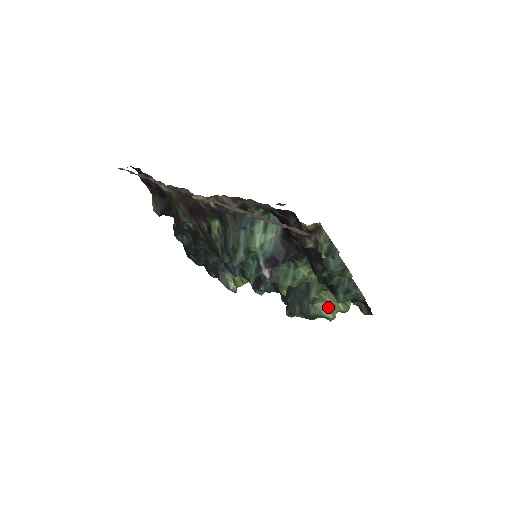
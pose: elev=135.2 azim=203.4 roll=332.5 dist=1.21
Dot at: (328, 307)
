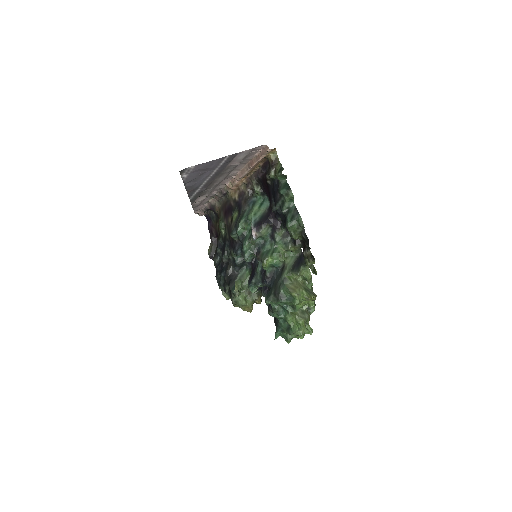
Dot at: (294, 287)
